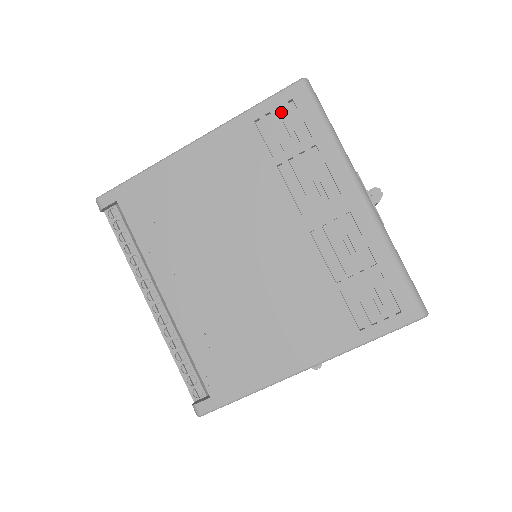
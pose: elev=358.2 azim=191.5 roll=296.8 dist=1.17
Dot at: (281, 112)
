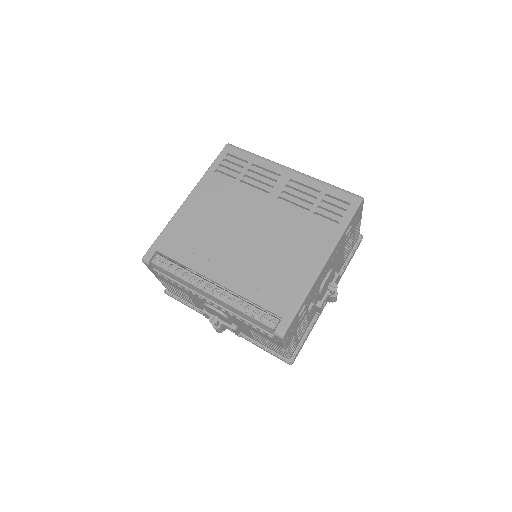
Dot at: (225, 162)
